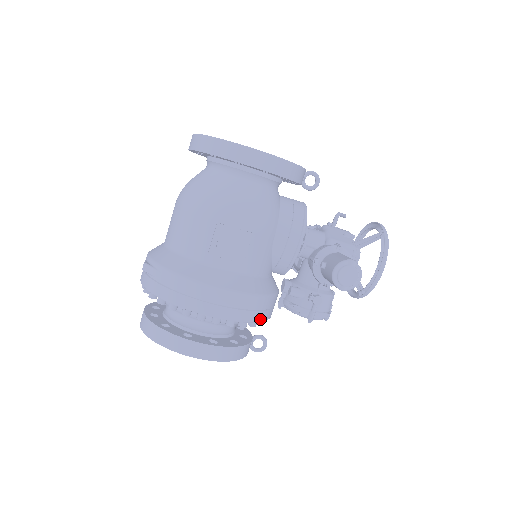
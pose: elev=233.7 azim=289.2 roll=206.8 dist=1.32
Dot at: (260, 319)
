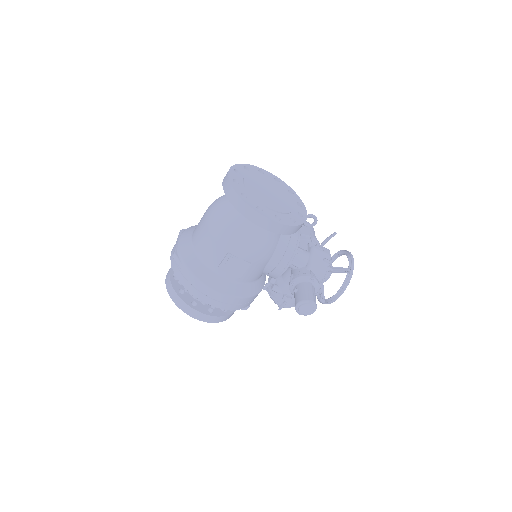
Dot at: (244, 307)
